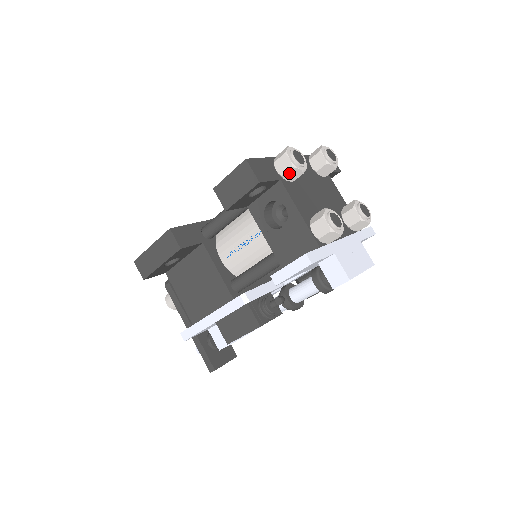
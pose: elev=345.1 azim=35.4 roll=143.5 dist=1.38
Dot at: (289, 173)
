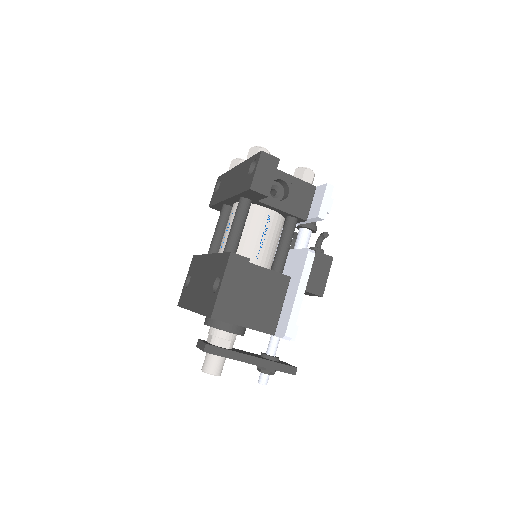
Dot at: occluded
